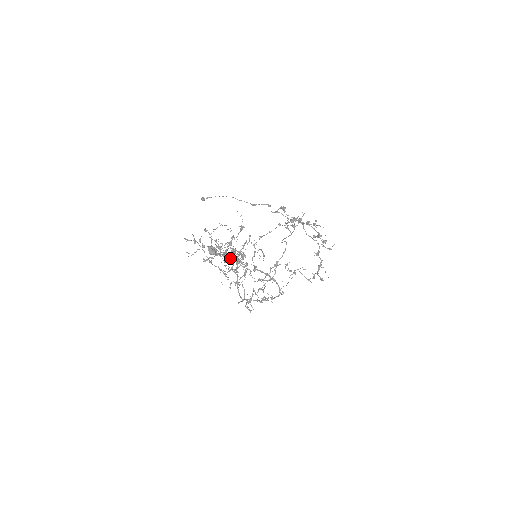
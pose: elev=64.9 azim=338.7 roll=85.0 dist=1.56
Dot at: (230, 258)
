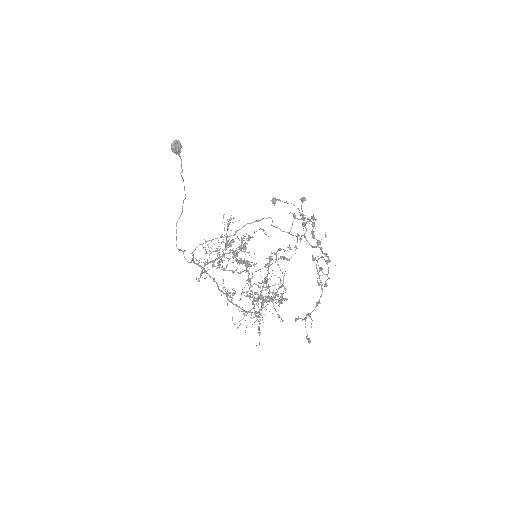
Dot at: (240, 262)
